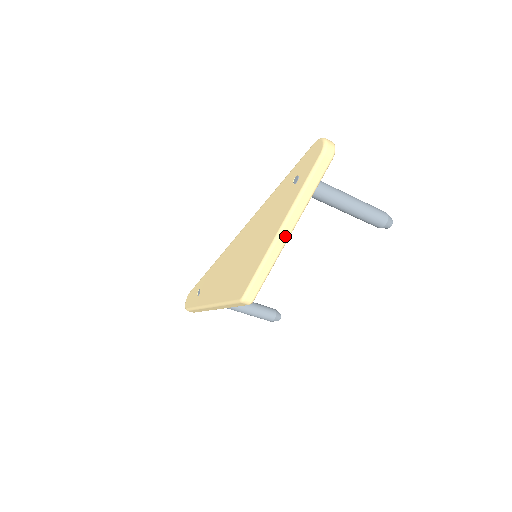
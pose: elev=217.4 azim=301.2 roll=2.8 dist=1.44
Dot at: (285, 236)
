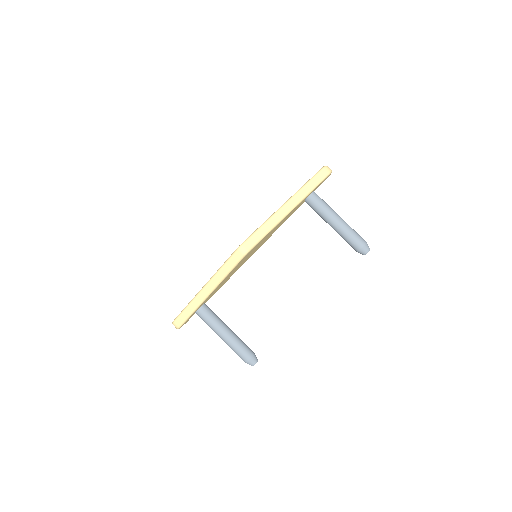
Dot at: (286, 209)
